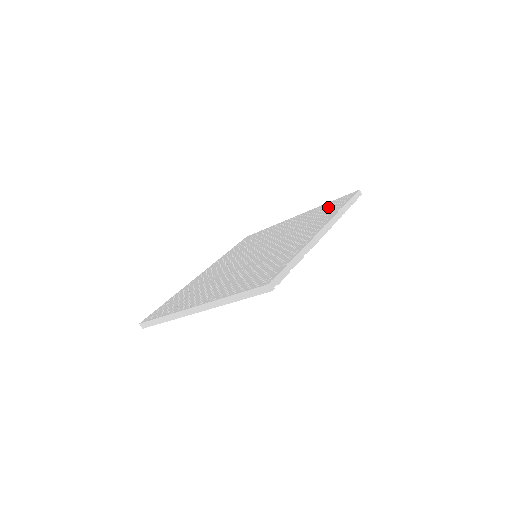
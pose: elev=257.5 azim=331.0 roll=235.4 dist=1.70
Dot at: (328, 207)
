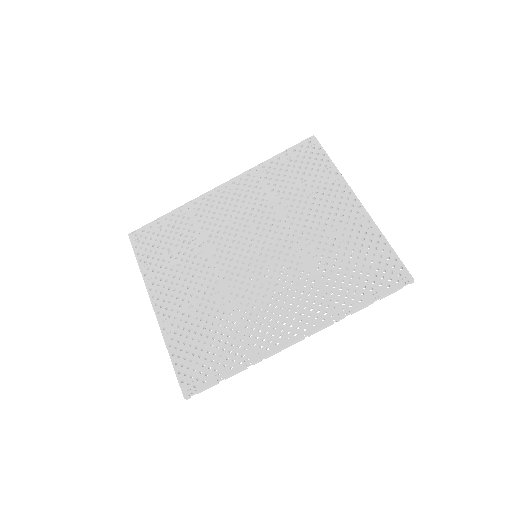
Dot at: (365, 266)
